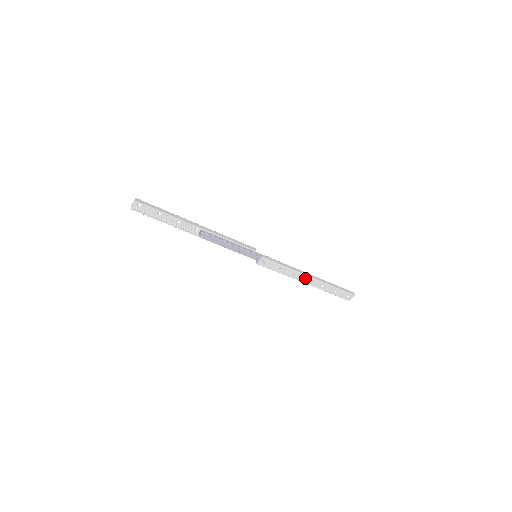
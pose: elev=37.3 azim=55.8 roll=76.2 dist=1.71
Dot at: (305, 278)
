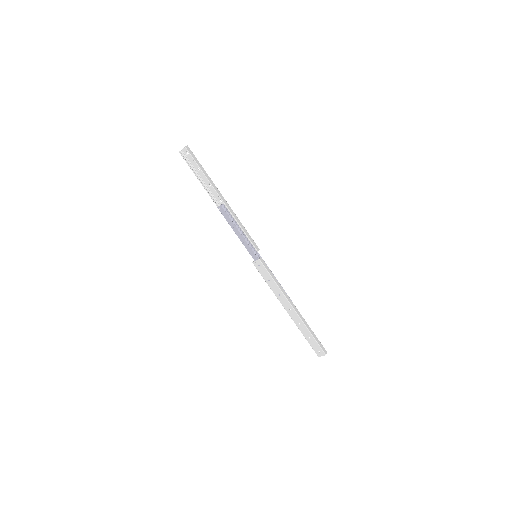
Dot at: (288, 305)
